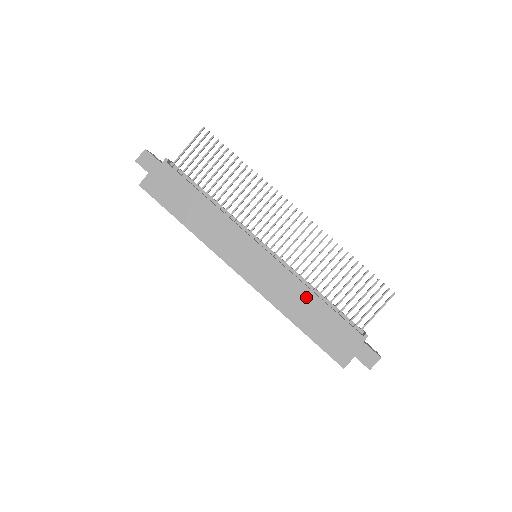
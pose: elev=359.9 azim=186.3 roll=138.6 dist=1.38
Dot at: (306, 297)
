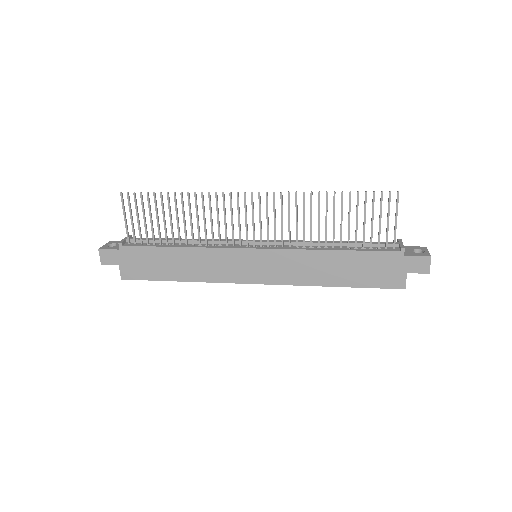
Dot at: (324, 259)
